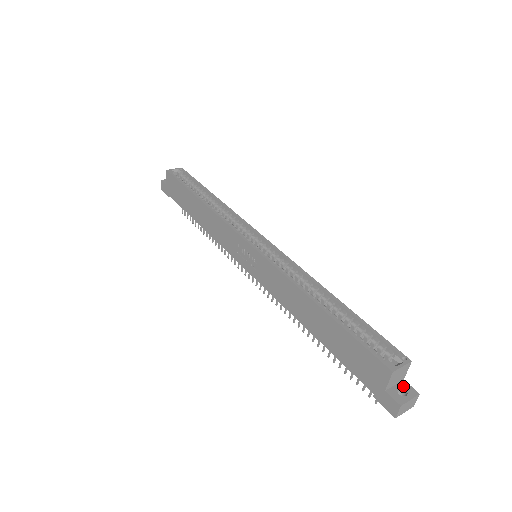
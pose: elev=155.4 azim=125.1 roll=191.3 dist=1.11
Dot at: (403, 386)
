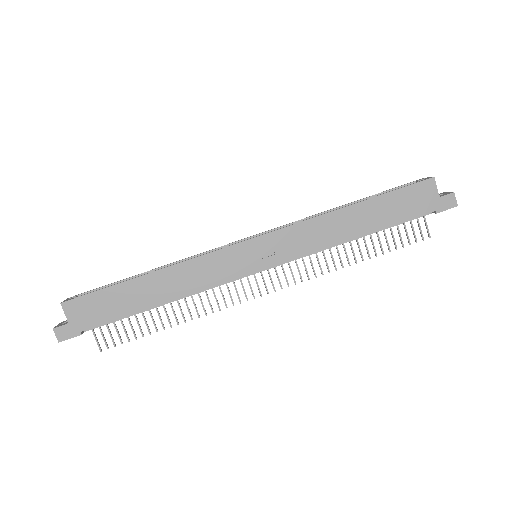
Dot at: occluded
